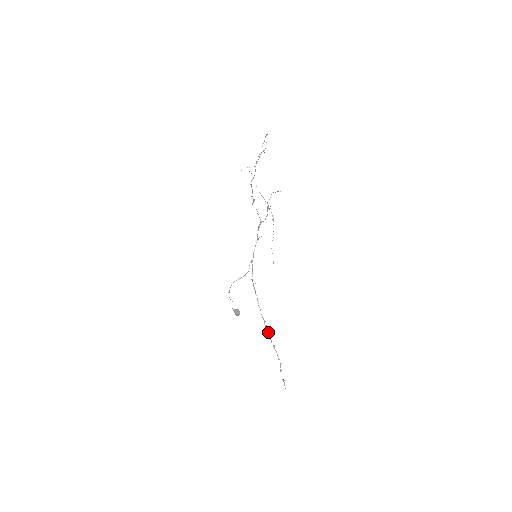
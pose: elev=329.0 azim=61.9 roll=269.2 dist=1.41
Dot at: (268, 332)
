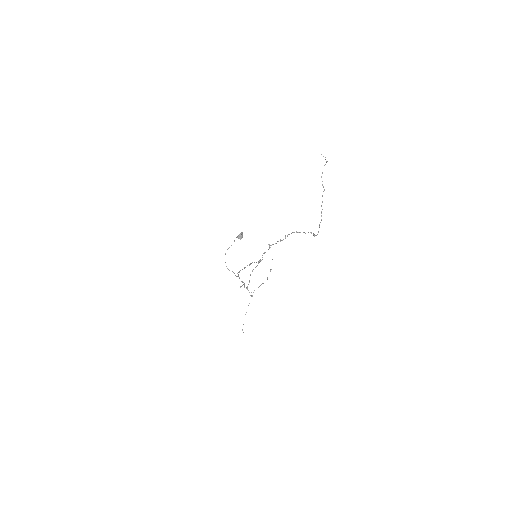
Dot at: occluded
